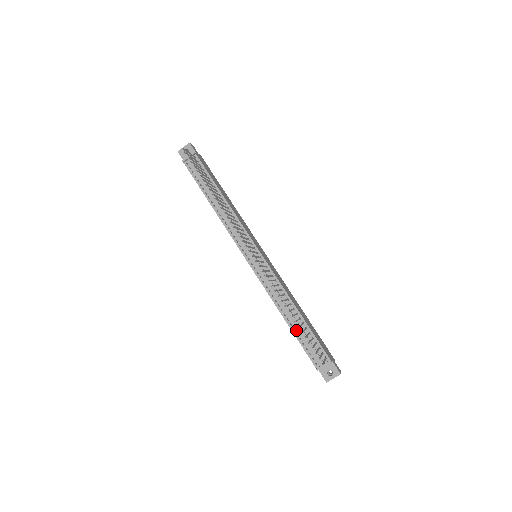
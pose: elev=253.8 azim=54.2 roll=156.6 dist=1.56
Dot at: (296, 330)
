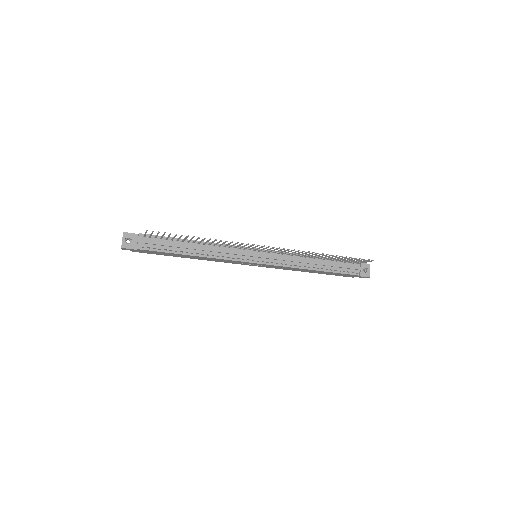
Dot at: (328, 268)
